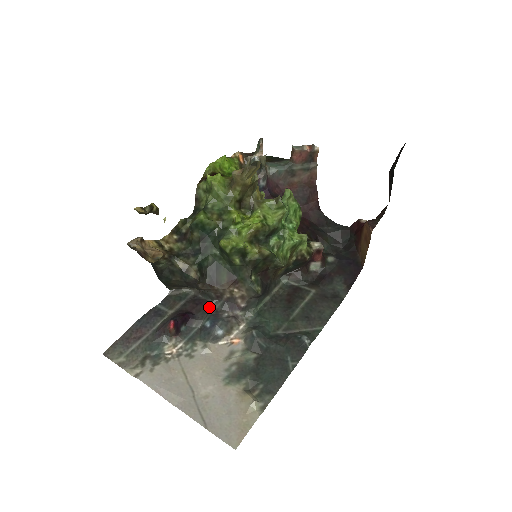
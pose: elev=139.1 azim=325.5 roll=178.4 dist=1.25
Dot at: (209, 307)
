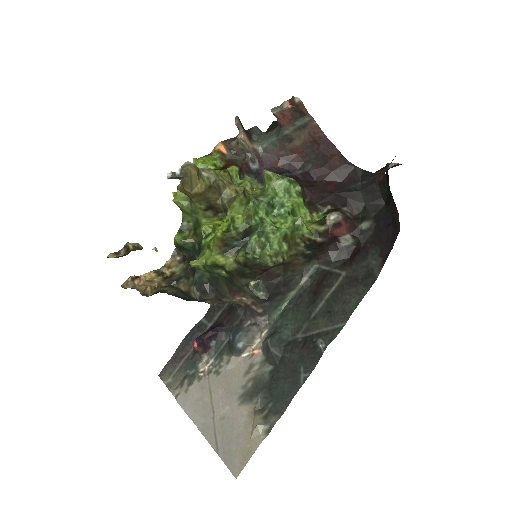
Dot at: (235, 316)
